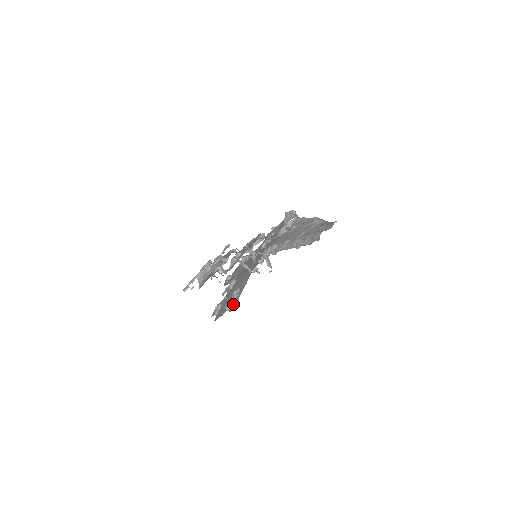
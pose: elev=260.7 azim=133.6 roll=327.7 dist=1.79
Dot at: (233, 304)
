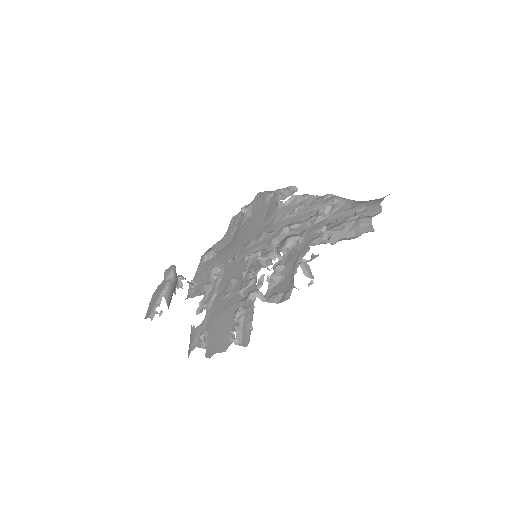
Dot at: (243, 333)
